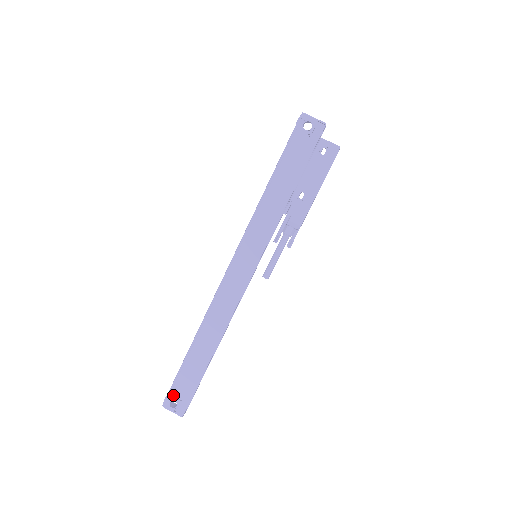
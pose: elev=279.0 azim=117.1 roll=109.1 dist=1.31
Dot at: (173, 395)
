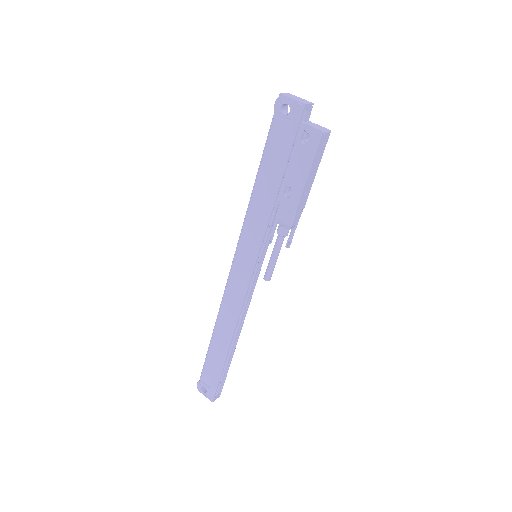
Dot at: (203, 381)
